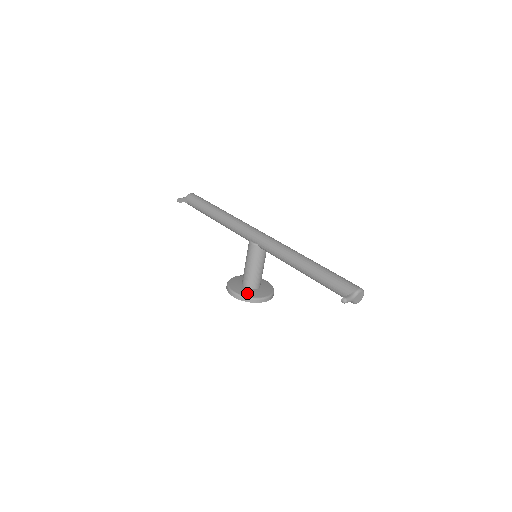
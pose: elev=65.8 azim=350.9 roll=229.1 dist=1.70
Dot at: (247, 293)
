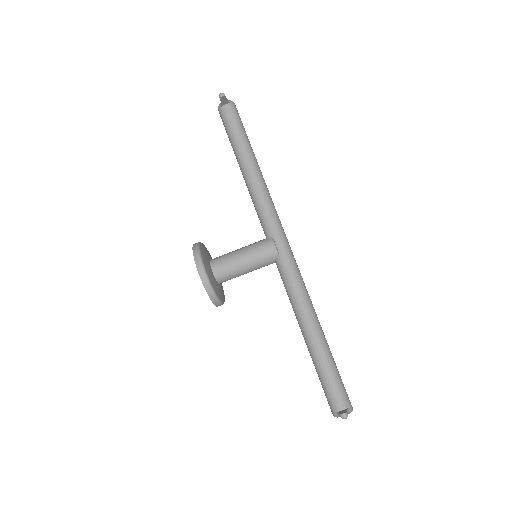
Dot at: (214, 284)
